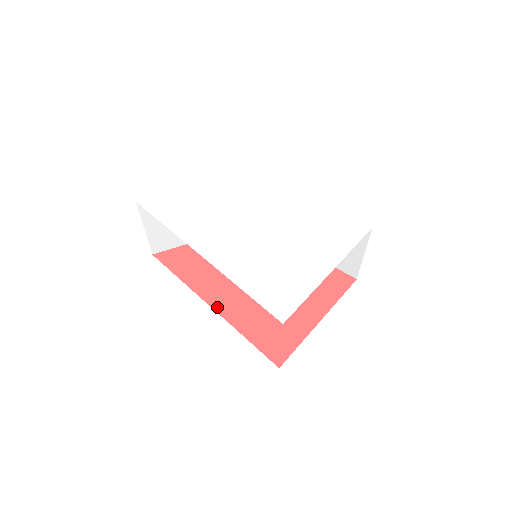
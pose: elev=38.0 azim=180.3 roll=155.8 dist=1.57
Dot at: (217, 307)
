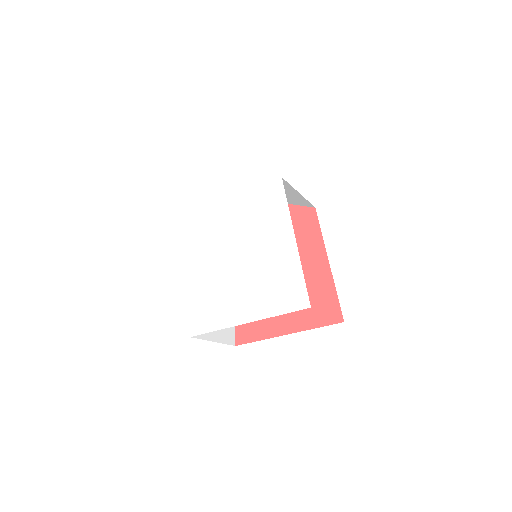
Dot at: occluded
